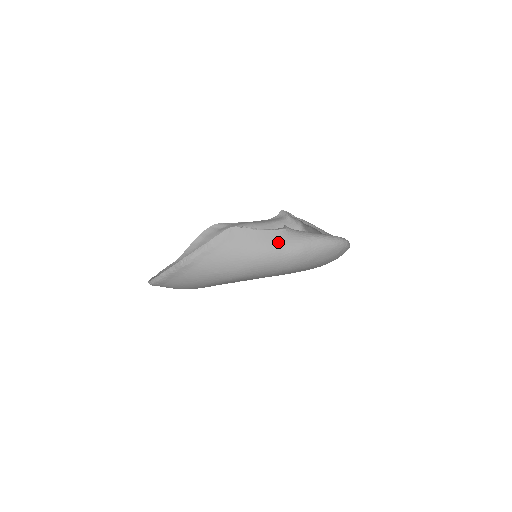
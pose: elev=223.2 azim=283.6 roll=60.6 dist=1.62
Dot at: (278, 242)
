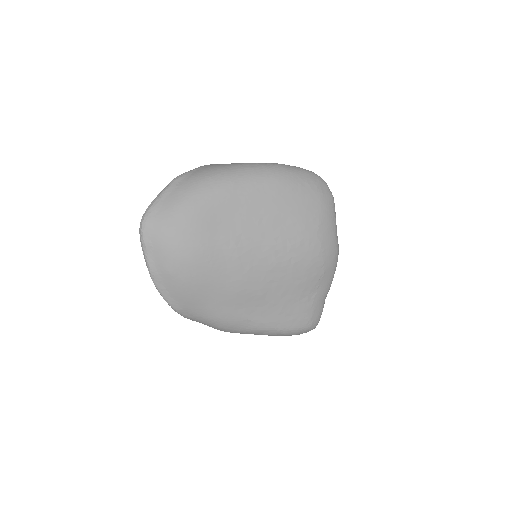
Dot at: occluded
